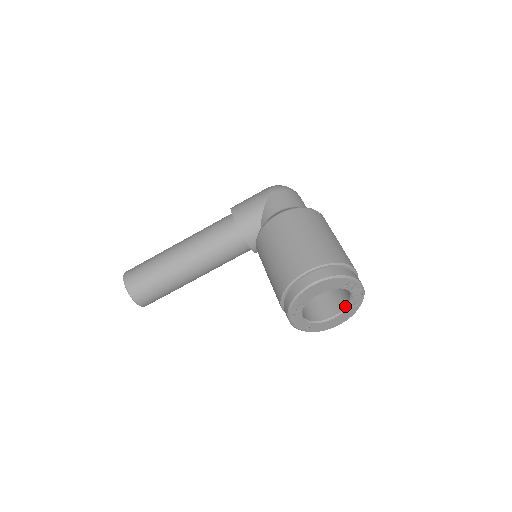
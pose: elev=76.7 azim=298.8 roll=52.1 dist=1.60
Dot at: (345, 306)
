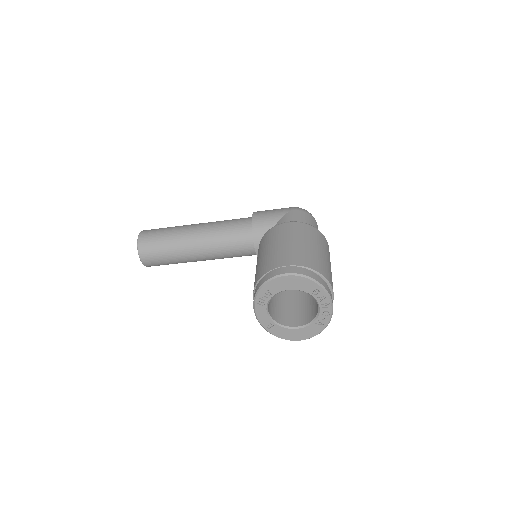
Dot at: (311, 321)
